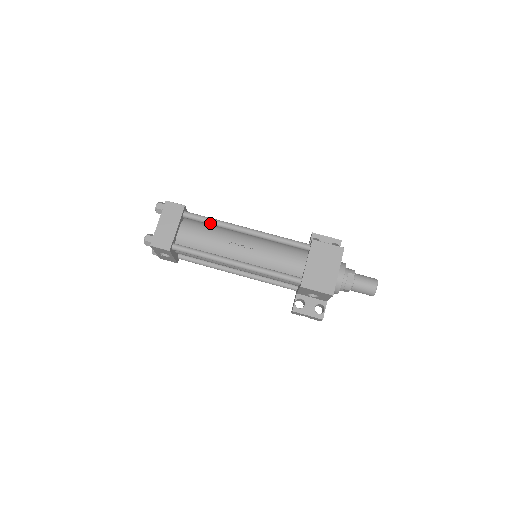
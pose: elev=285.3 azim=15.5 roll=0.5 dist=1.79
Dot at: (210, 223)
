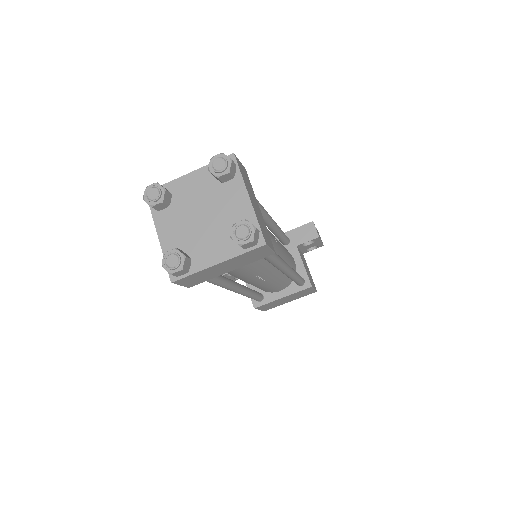
Dot at: (268, 261)
